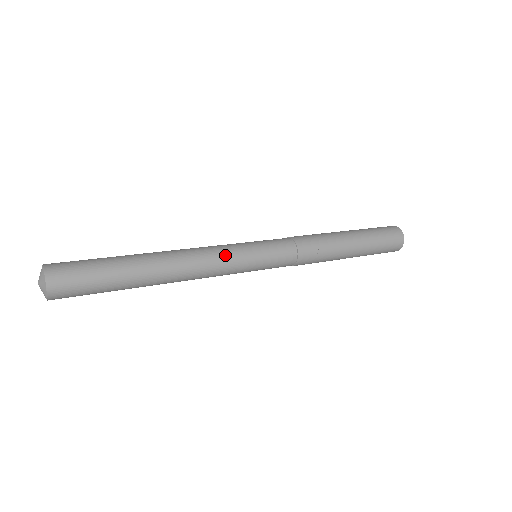
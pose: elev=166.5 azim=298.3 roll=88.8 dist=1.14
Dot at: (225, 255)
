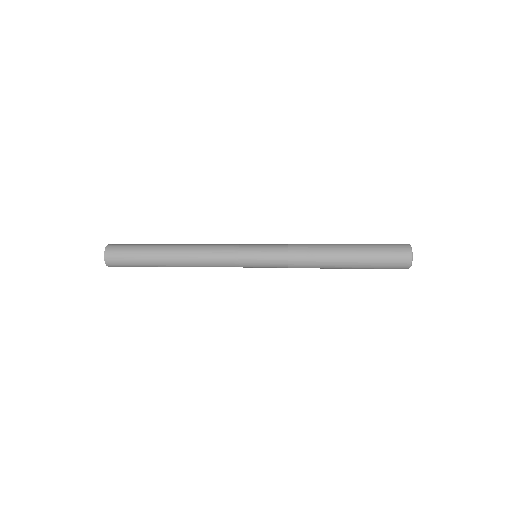
Dot at: (224, 247)
